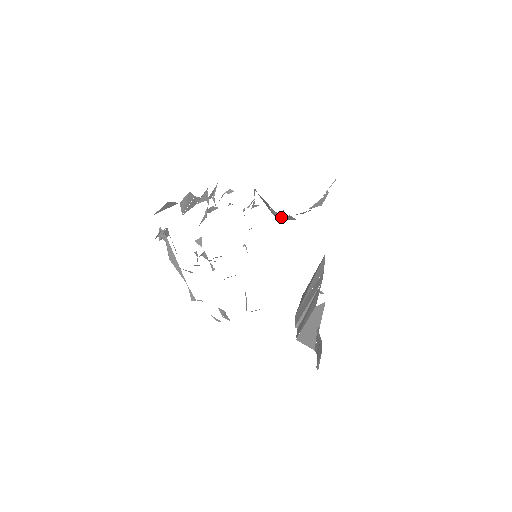
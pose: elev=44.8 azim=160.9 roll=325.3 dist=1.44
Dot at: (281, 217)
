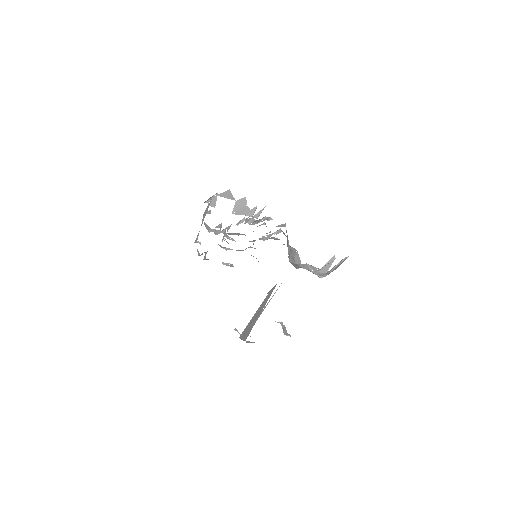
Dot at: (293, 262)
